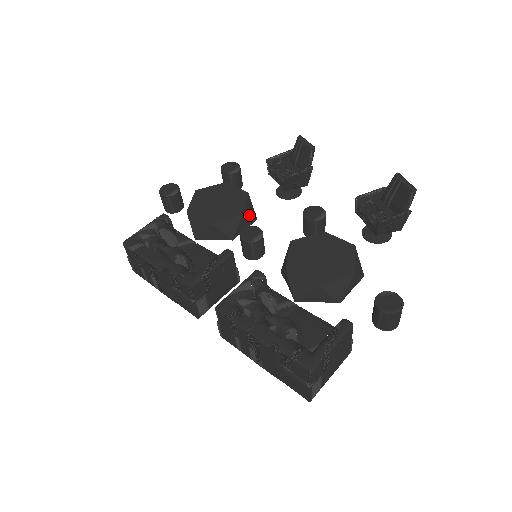
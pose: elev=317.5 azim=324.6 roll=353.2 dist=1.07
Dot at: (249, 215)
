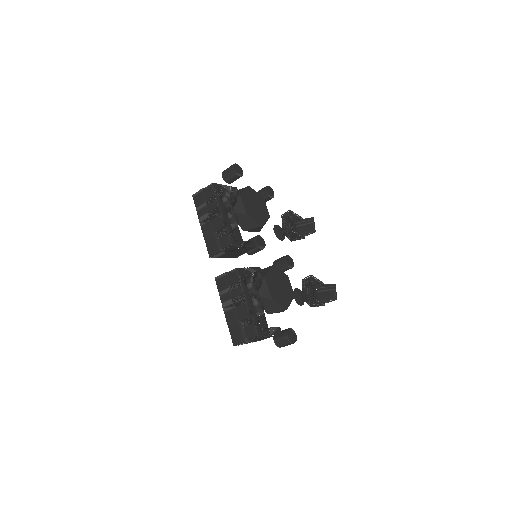
Dot at: (261, 228)
